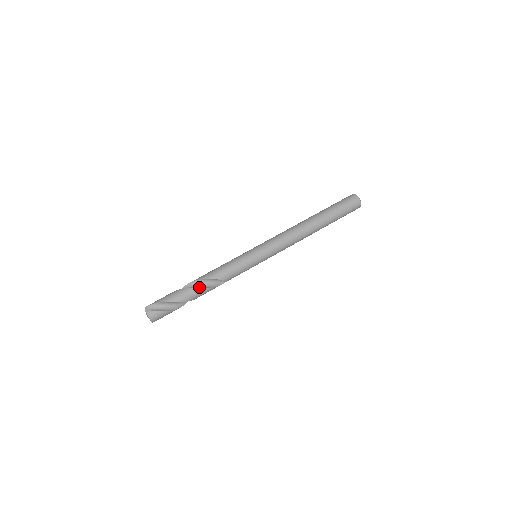
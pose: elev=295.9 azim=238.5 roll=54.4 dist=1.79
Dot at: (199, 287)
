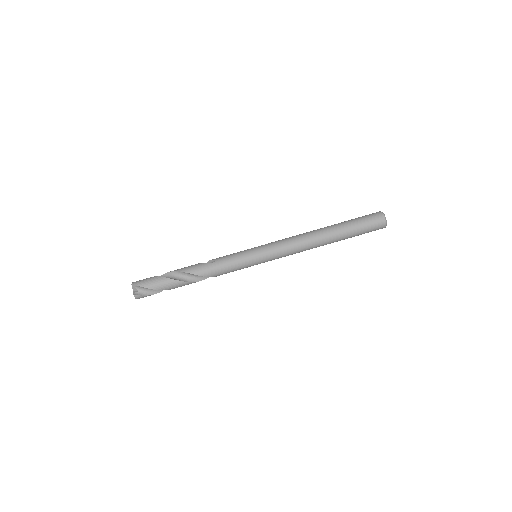
Dot at: (190, 280)
